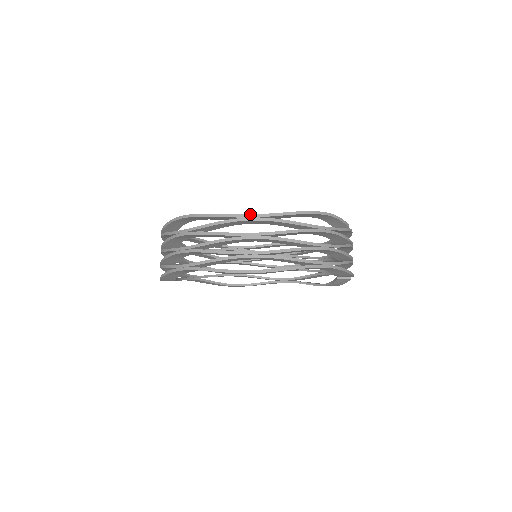
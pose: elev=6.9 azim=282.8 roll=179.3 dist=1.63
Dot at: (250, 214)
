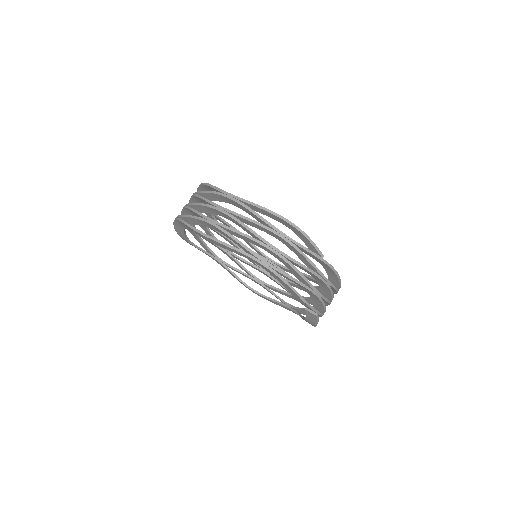
Dot at: (230, 193)
